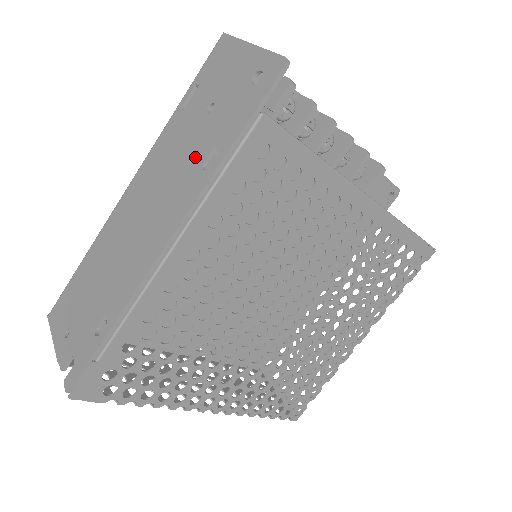
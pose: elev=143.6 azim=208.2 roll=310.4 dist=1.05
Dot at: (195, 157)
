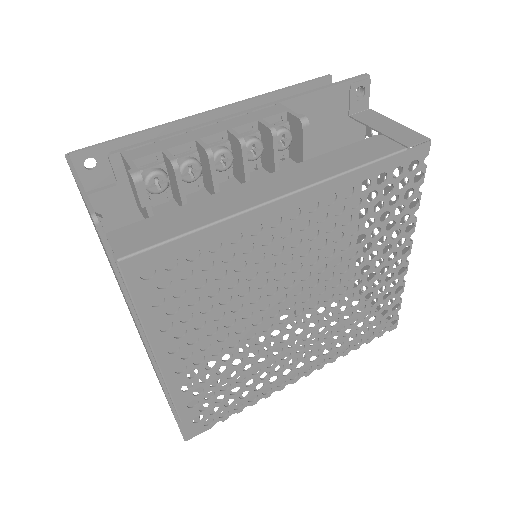
Dot at: occluded
